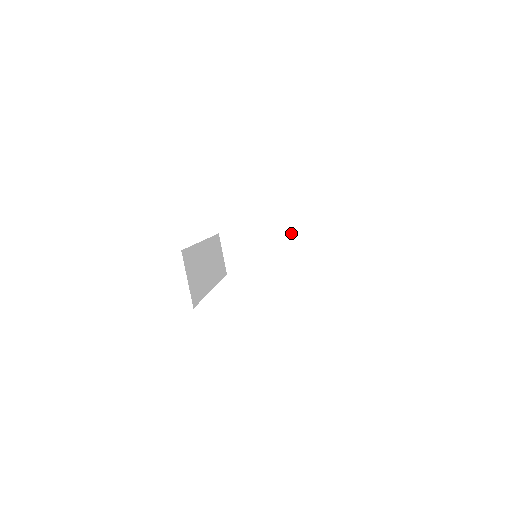
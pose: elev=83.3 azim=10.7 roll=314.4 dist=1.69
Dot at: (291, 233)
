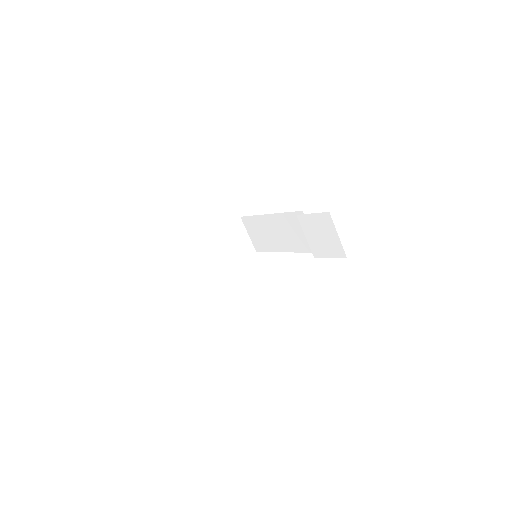
Dot at: (235, 233)
